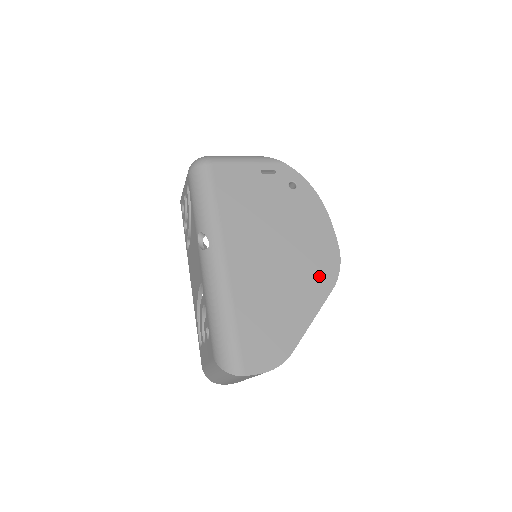
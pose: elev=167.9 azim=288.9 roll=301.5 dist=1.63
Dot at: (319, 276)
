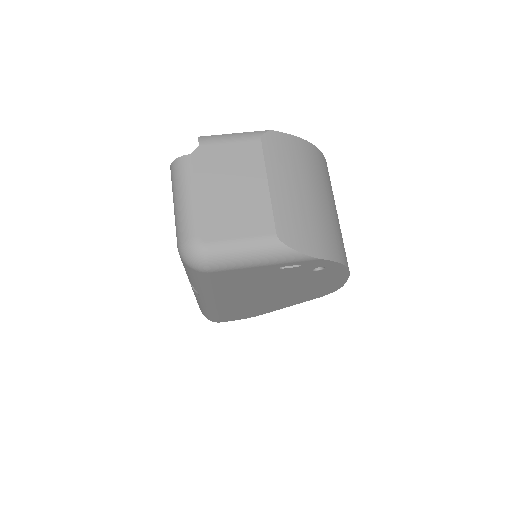
Dot at: (307, 297)
